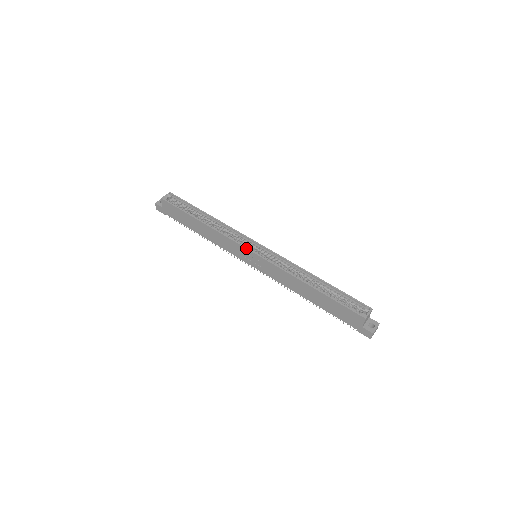
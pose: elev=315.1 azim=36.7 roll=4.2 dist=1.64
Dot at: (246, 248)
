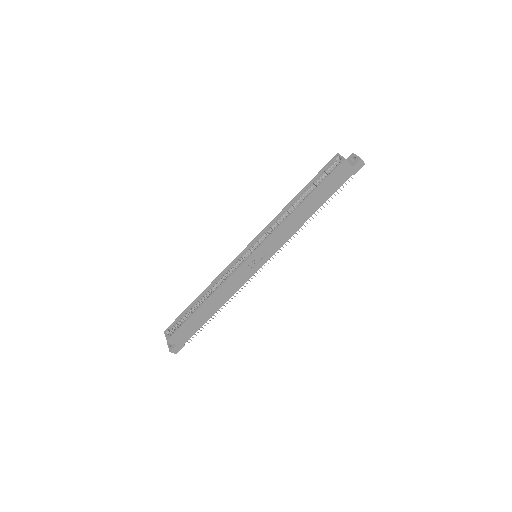
Dot at: (245, 261)
